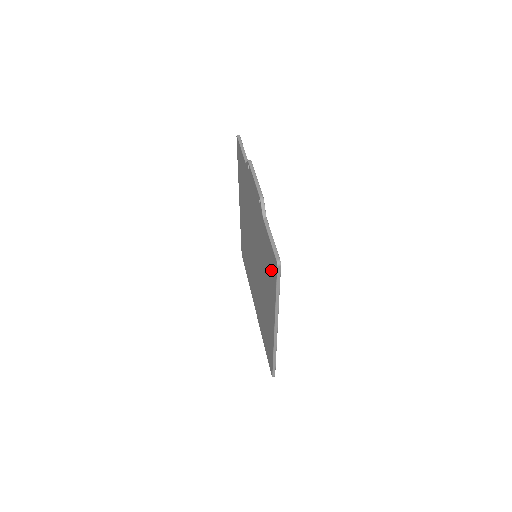
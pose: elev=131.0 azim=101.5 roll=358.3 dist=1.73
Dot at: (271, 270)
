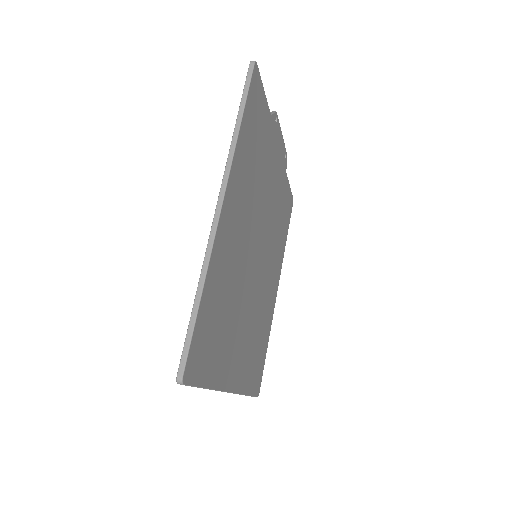
Dot at: occluded
